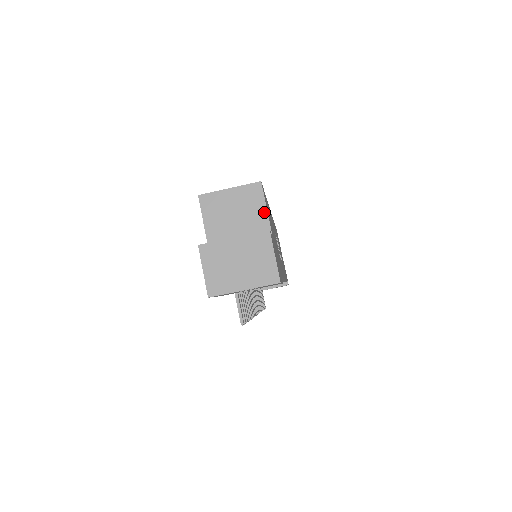
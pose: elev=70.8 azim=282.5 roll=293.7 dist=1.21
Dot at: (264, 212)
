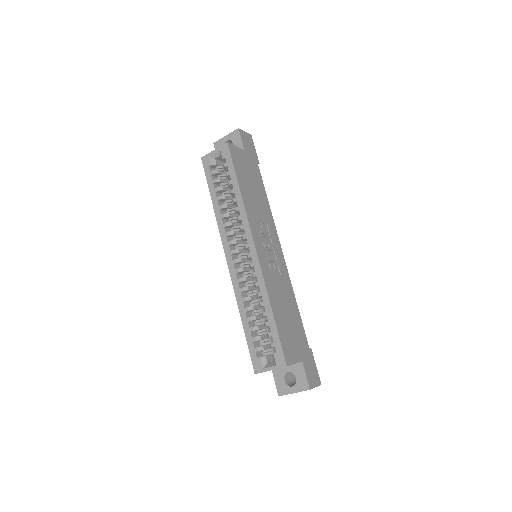
Dot at: occluded
